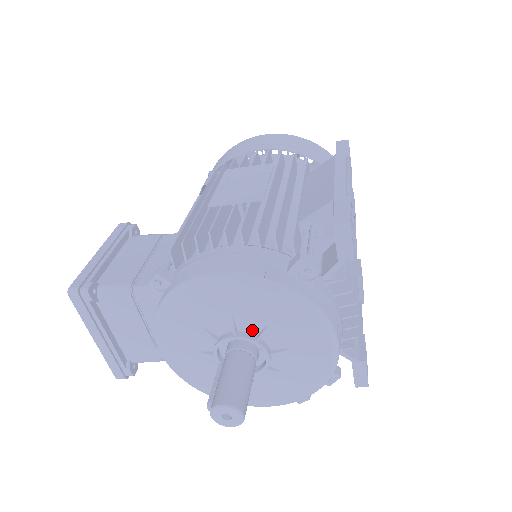
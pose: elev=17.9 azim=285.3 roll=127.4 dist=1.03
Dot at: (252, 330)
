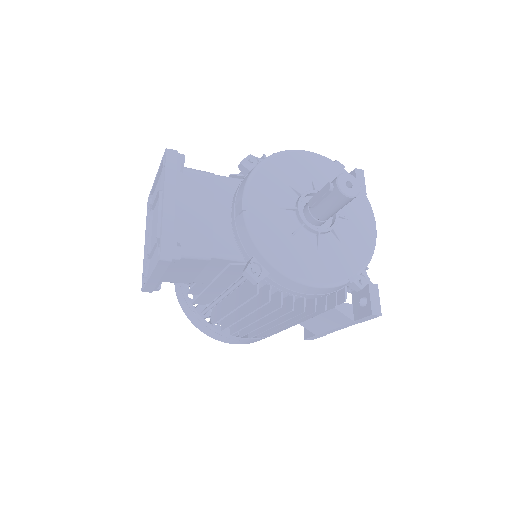
Dot at: occluded
